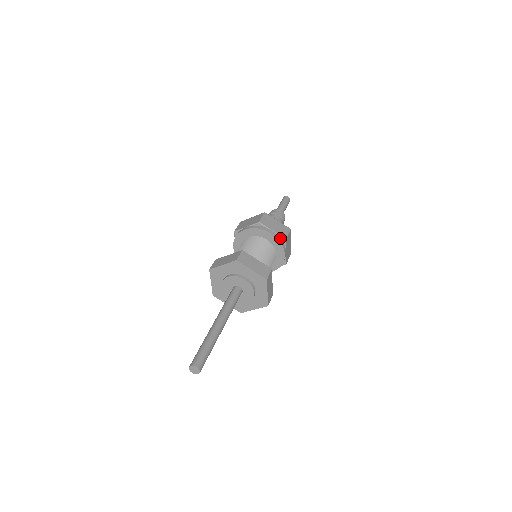
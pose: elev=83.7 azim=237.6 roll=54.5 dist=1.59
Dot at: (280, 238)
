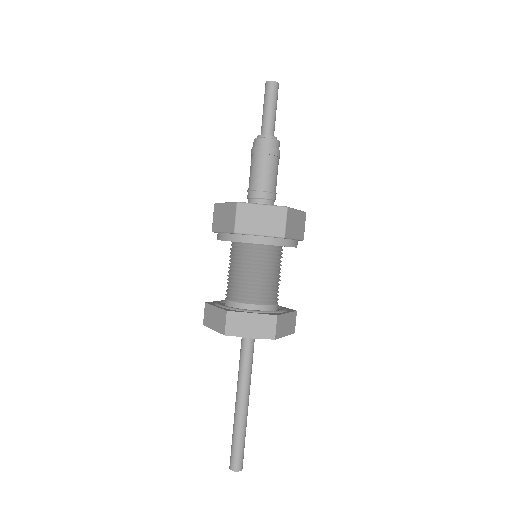
Dot at: (275, 238)
